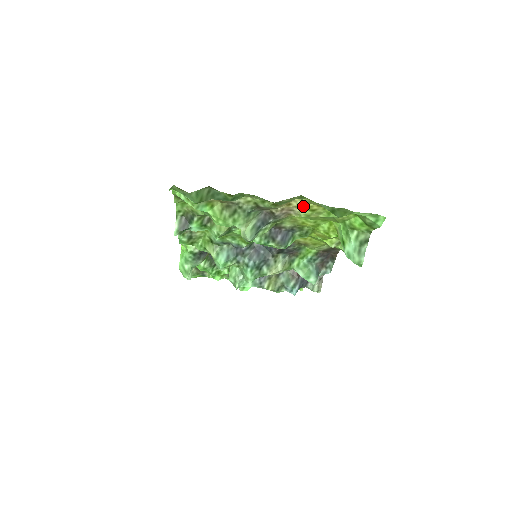
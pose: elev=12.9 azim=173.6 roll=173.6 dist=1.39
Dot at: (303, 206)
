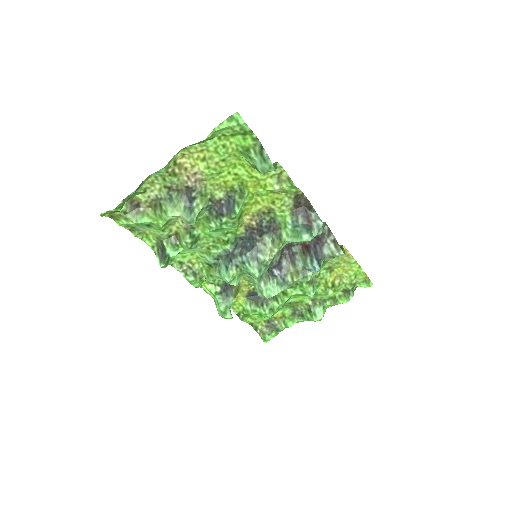
Dot at: (194, 162)
